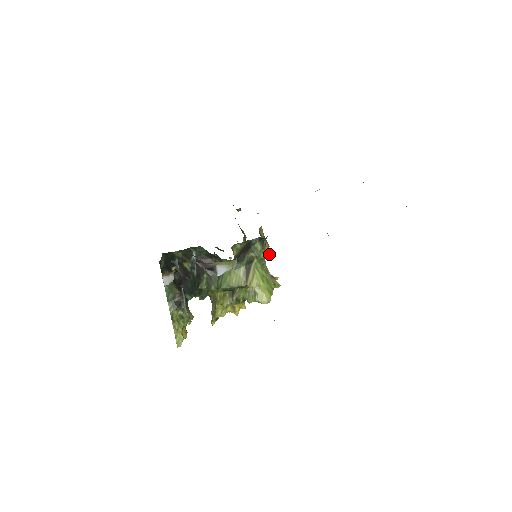
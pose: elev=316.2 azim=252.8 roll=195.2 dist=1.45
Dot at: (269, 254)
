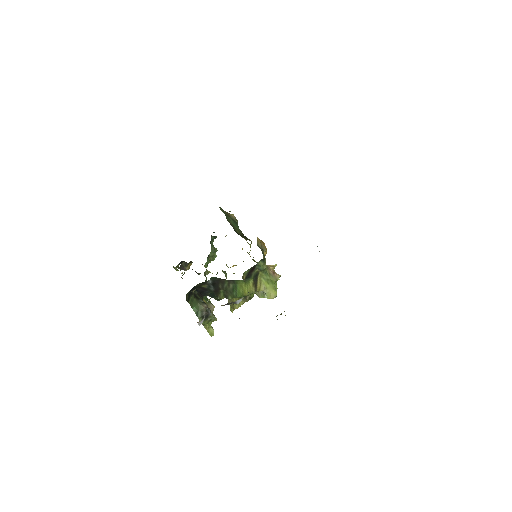
Dot at: occluded
